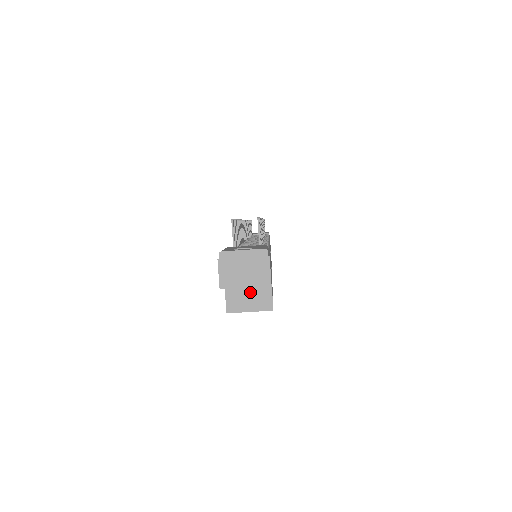
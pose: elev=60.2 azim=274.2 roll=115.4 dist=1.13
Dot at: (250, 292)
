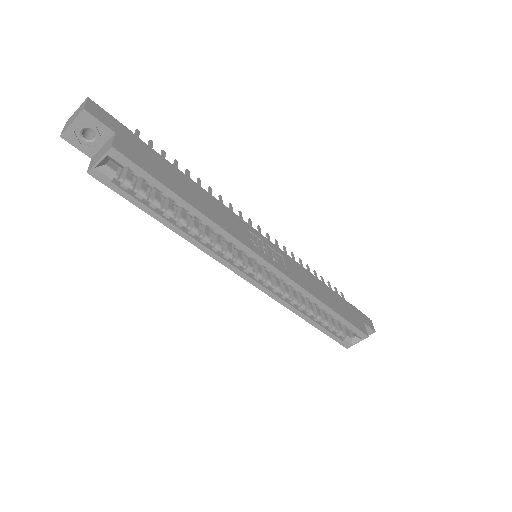
Dot at: (102, 150)
